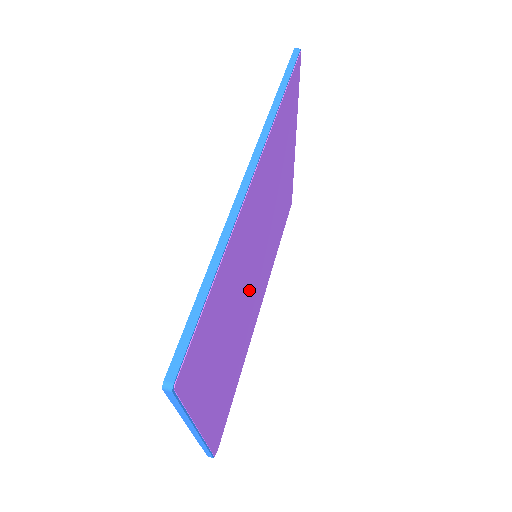
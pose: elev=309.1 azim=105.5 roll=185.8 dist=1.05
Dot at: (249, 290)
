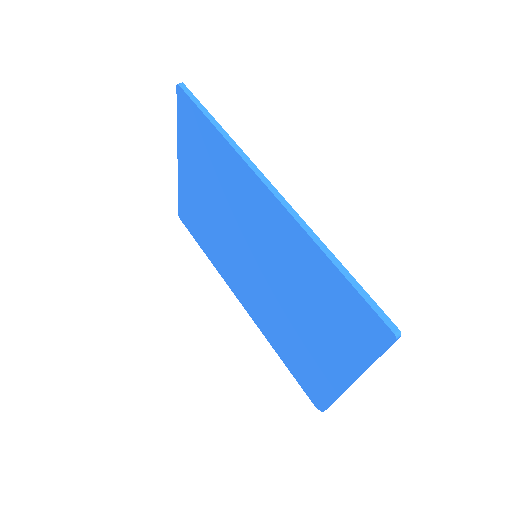
Dot at: occluded
